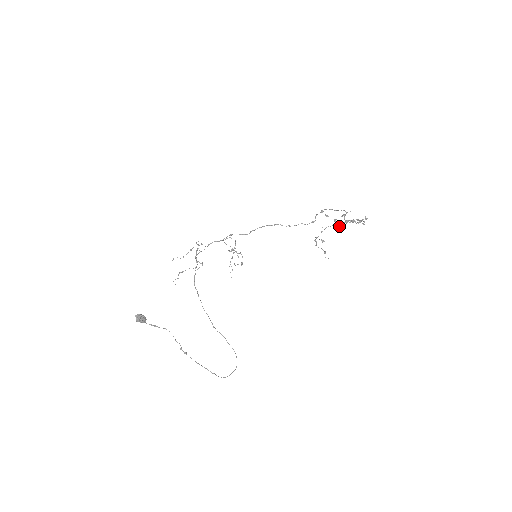
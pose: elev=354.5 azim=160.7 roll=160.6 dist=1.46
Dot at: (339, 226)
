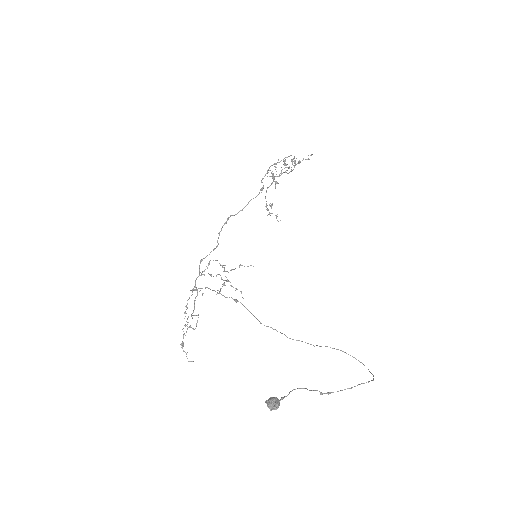
Dot at: (276, 181)
